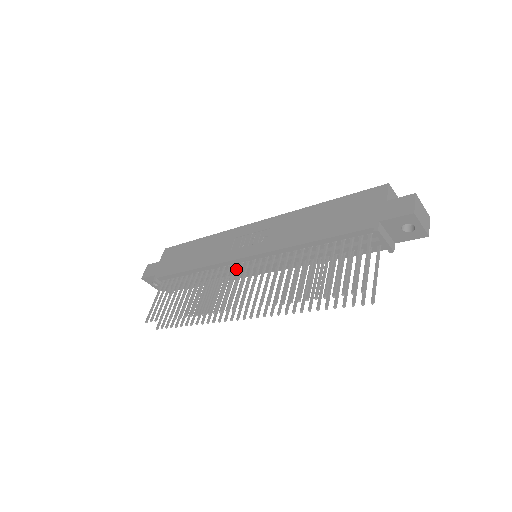
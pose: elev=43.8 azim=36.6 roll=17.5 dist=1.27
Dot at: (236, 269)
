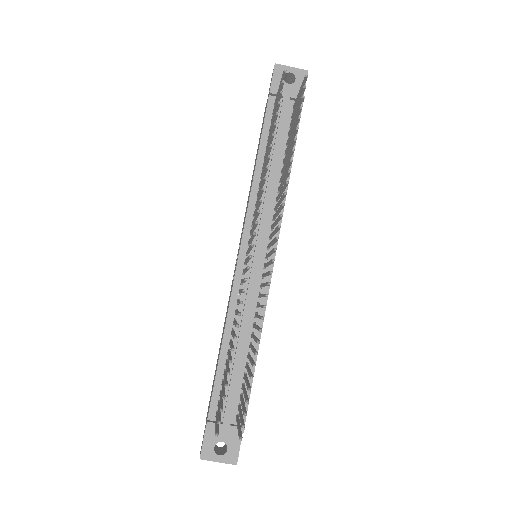
Dot at: (249, 277)
